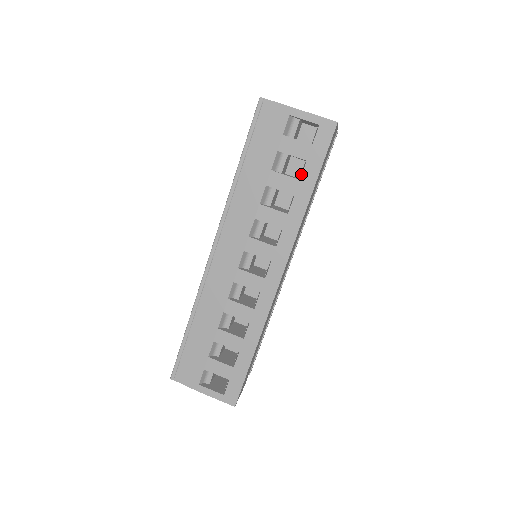
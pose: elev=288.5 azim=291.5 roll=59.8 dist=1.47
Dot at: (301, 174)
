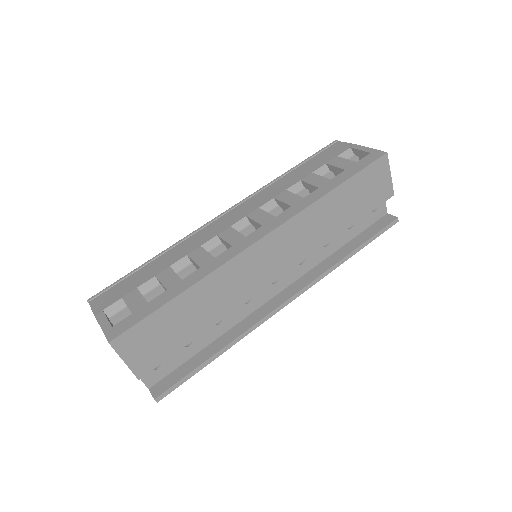
Dot at: occluded
